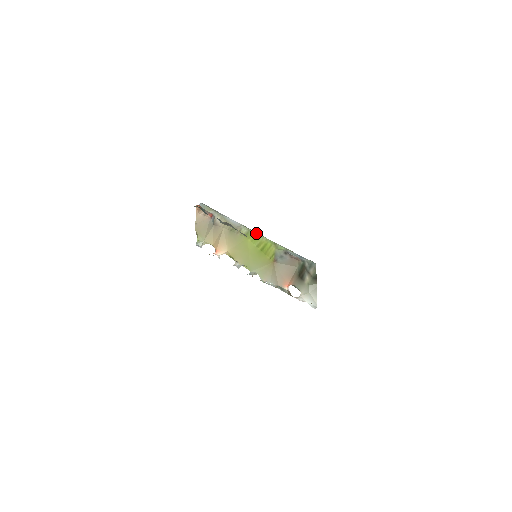
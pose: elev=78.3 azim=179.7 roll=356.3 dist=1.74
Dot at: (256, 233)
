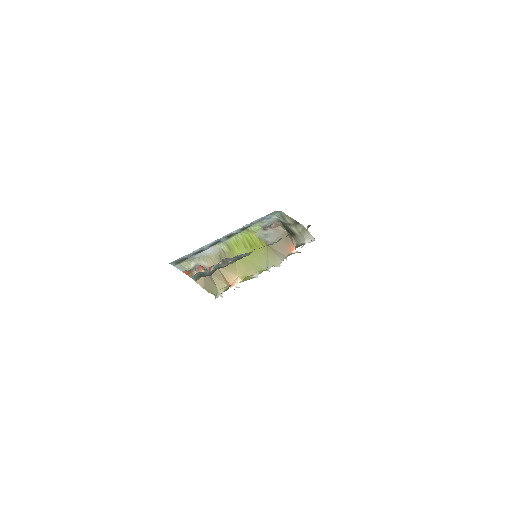
Dot at: (231, 239)
